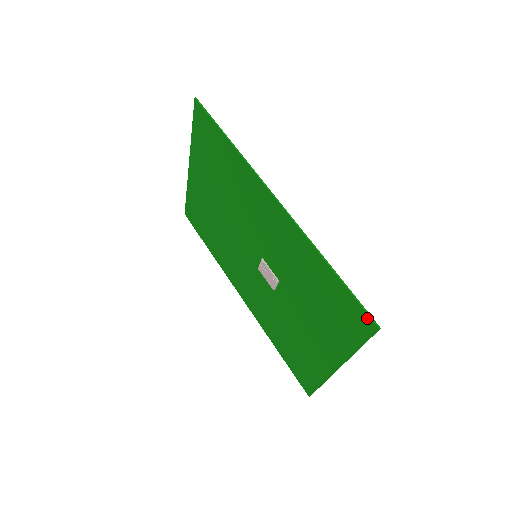
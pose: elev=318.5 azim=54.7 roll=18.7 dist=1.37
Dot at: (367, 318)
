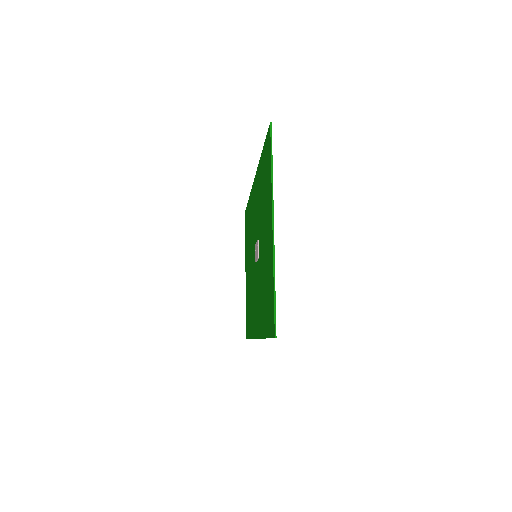
Dot at: (268, 133)
